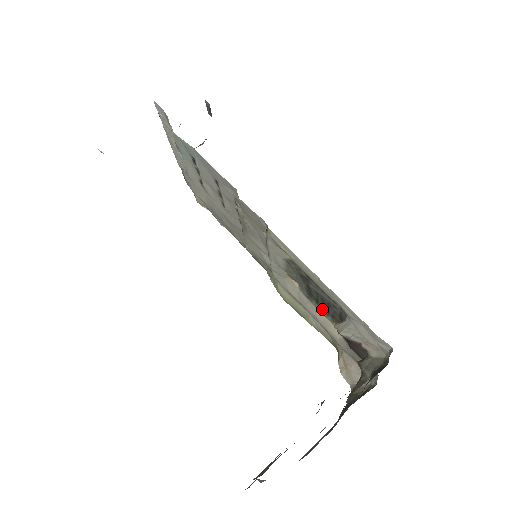
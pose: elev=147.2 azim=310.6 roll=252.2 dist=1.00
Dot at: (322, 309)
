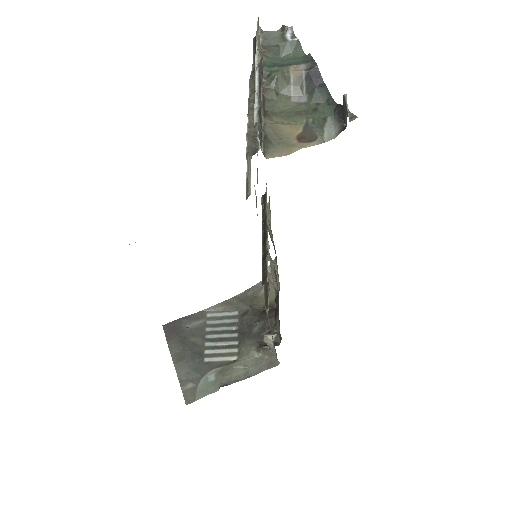
Dot at: occluded
